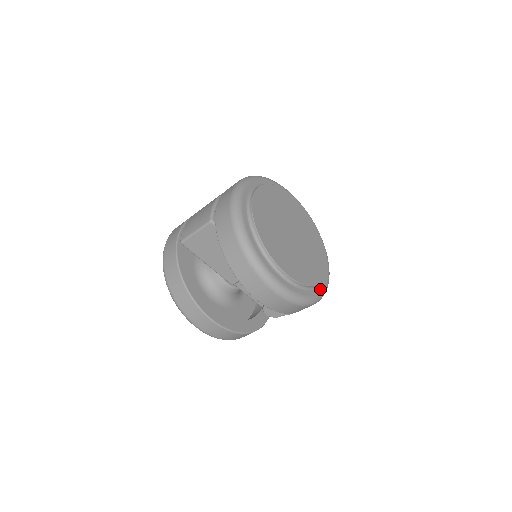
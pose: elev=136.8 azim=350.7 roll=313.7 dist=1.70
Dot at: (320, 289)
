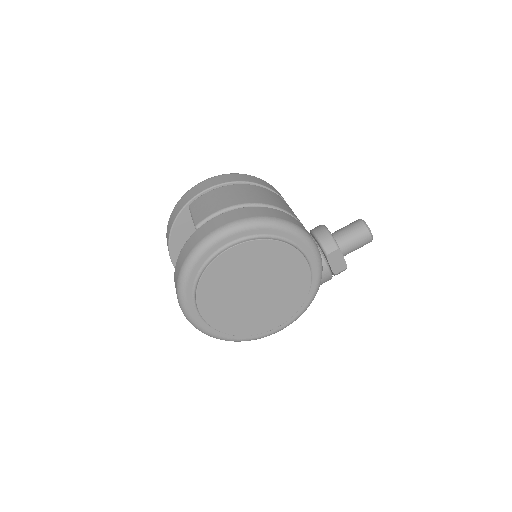
Dot at: (248, 337)
